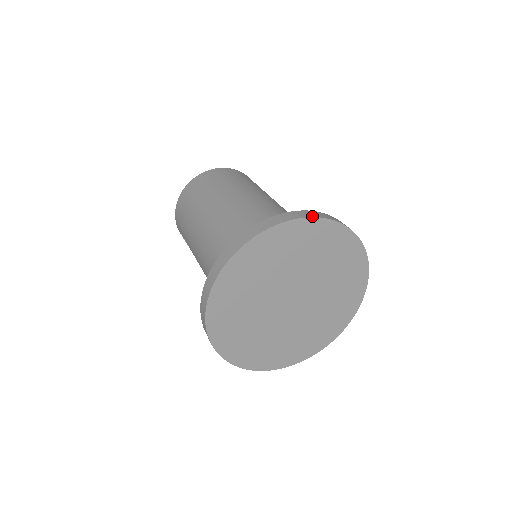
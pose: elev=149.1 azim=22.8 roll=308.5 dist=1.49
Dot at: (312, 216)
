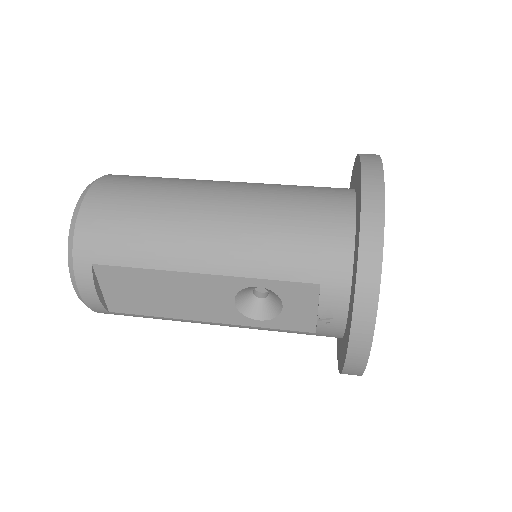
Dot at: occluded
